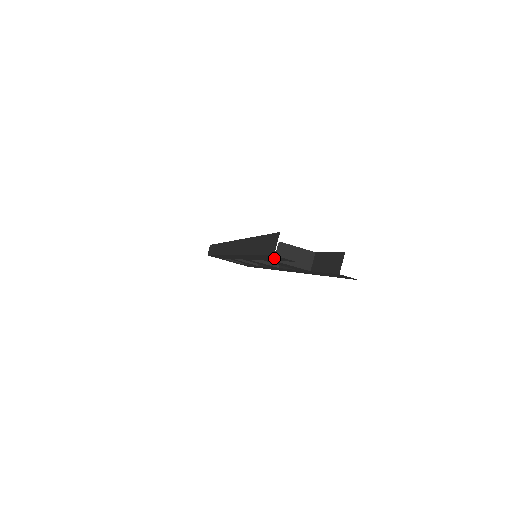
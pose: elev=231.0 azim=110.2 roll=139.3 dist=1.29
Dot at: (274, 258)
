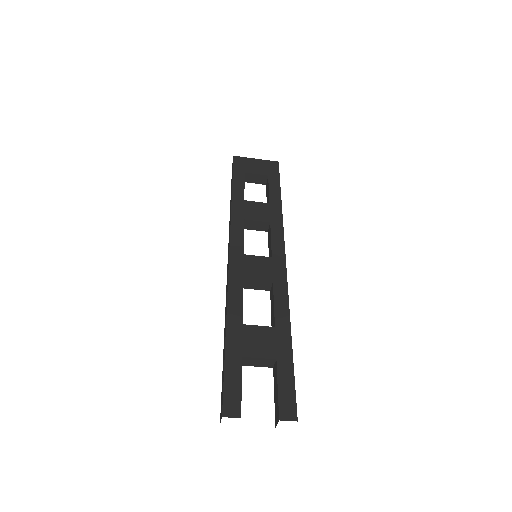
Dot at: occluded
